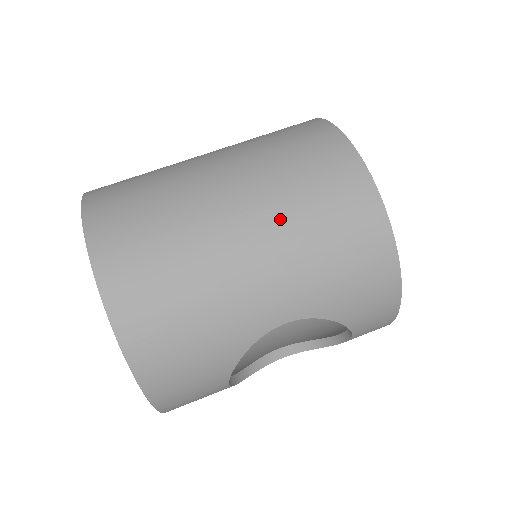
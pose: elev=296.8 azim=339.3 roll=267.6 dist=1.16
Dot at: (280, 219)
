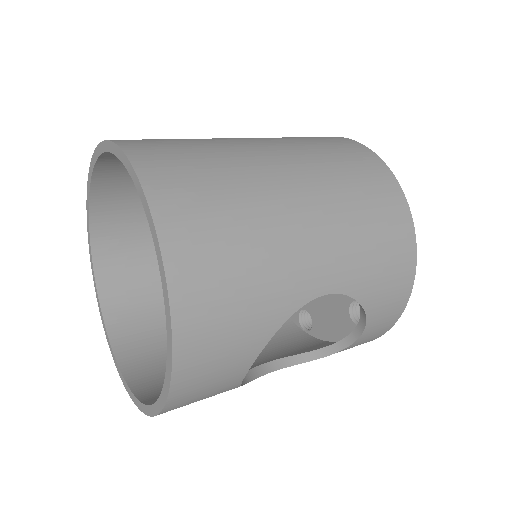
Dot at: (327, 188)
